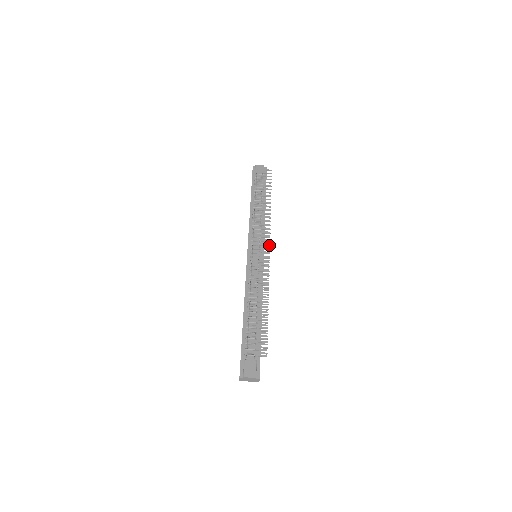
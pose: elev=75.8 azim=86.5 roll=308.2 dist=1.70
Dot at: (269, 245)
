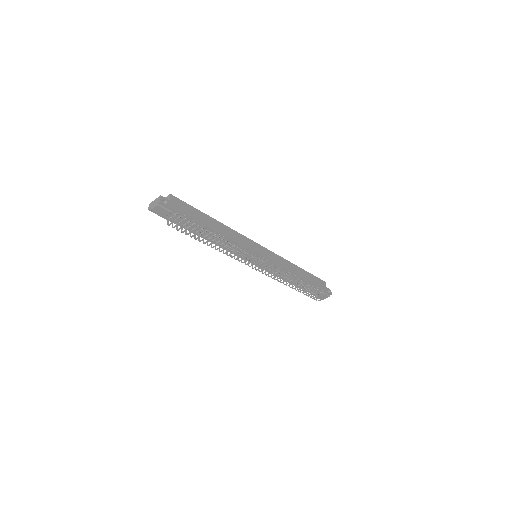
Dot at: occluded
